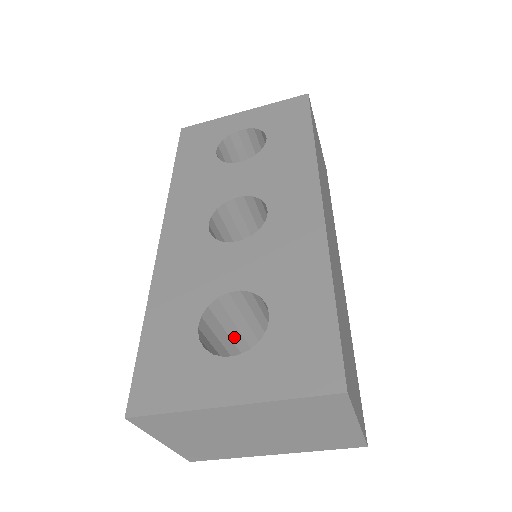
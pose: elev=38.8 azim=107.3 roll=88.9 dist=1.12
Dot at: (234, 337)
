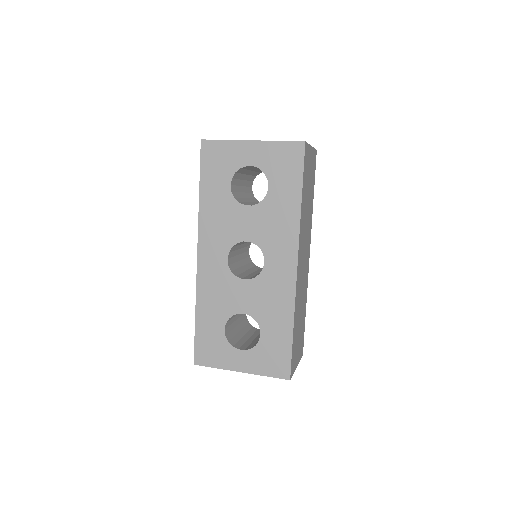
Dot at: occluded
